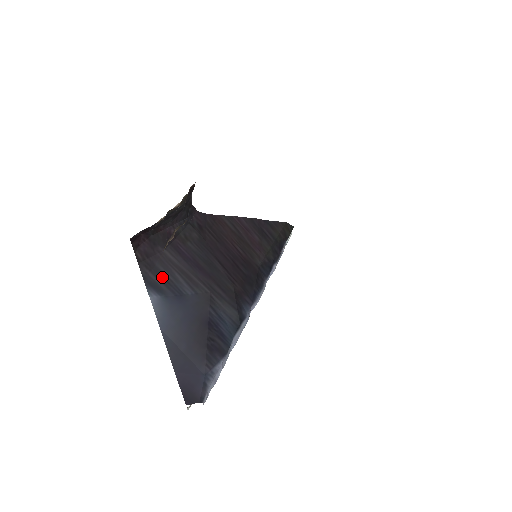
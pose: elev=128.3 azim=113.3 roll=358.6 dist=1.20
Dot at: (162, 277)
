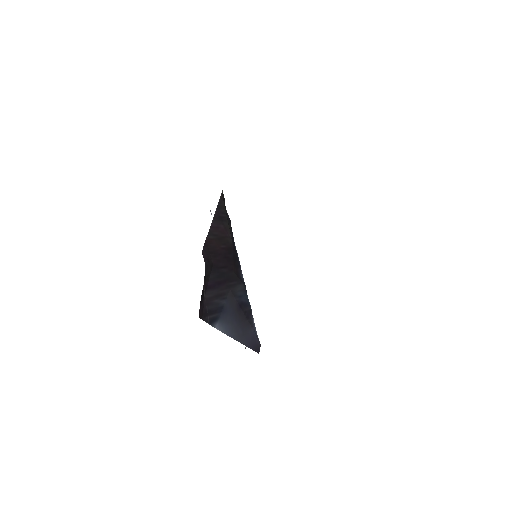
Dot at: (212, 311)
